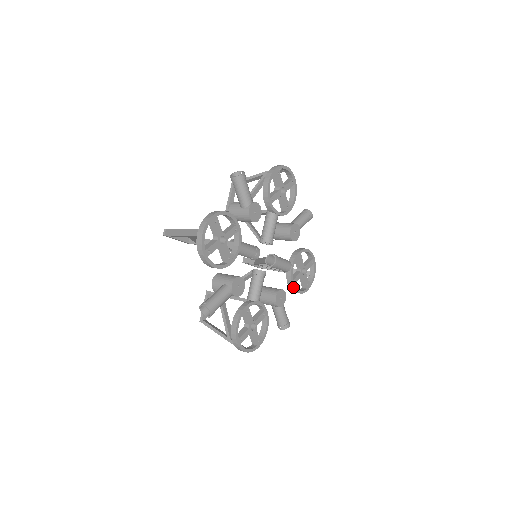
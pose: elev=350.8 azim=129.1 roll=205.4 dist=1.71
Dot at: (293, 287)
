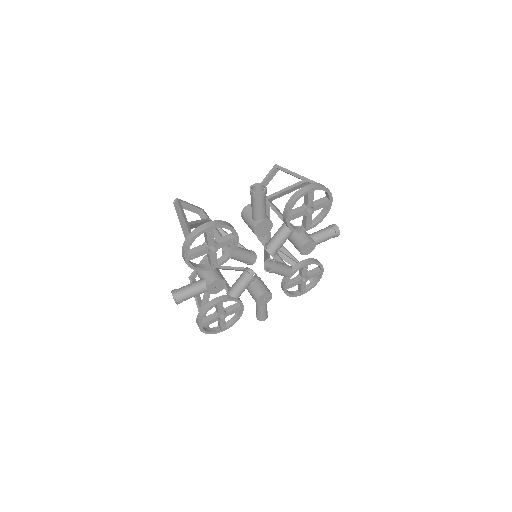
Dot at: (284, 291)
